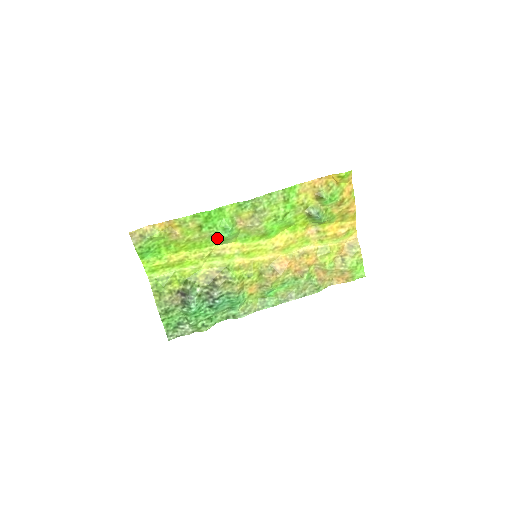
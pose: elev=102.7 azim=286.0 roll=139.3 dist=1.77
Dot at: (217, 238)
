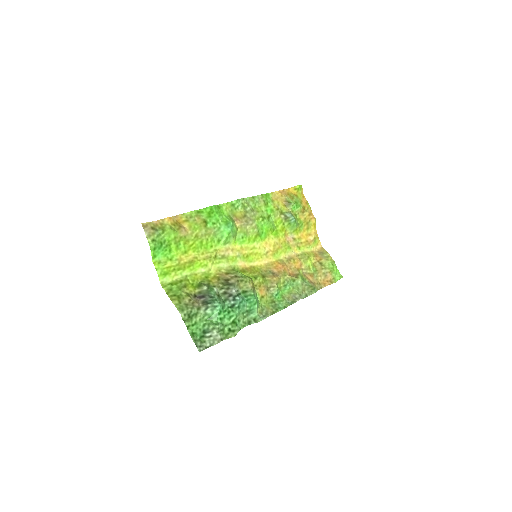
Dot at: (221, 235)
